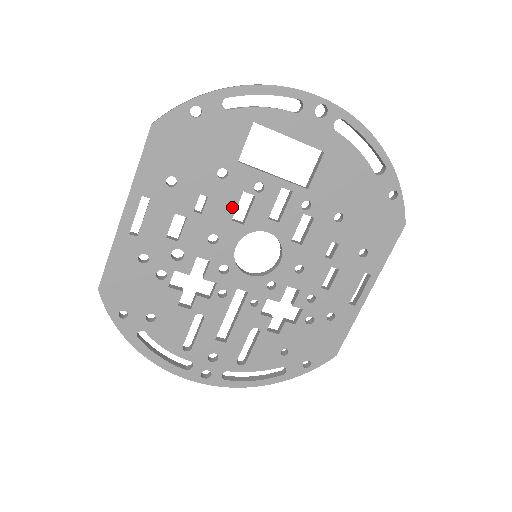
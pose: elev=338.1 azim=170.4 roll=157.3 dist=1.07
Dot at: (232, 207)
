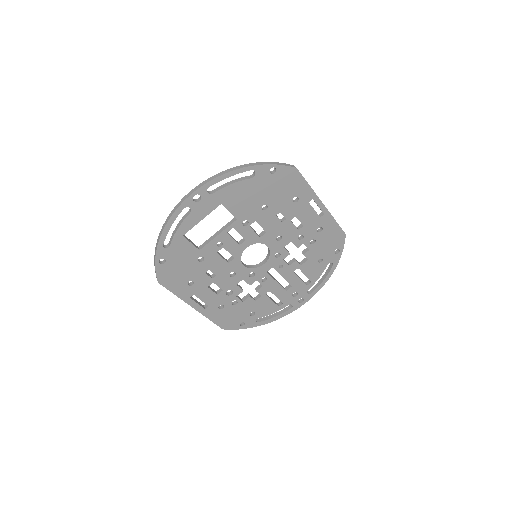
Dot at: (222, 260)
